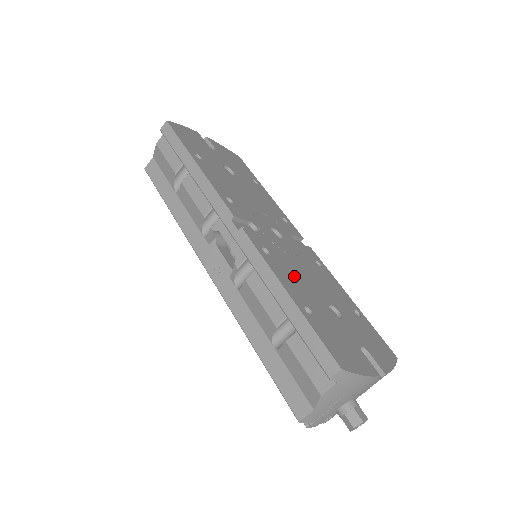
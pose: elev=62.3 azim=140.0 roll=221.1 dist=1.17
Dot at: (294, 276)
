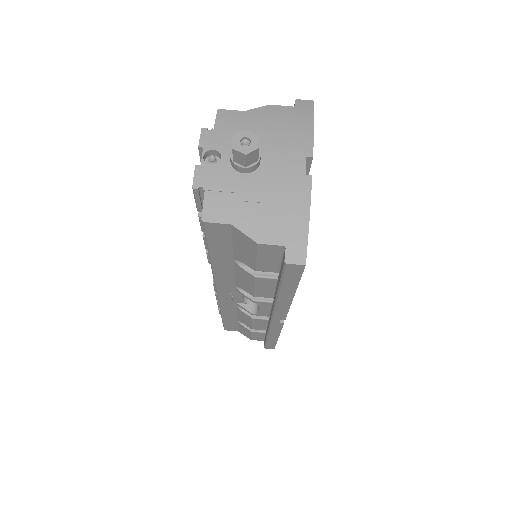
Dot at: occluded
